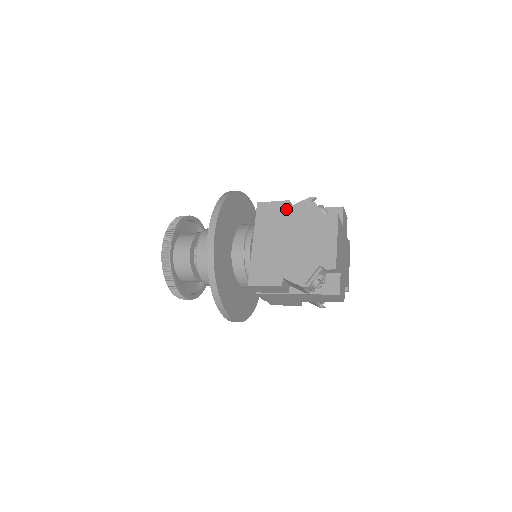
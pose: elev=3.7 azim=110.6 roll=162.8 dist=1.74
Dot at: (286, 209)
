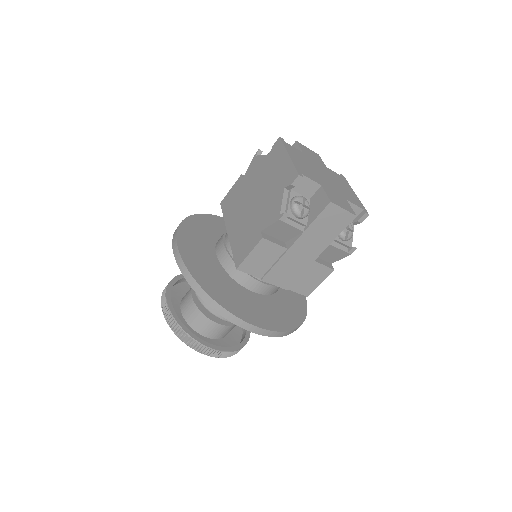
Dot at: (241, 182)
